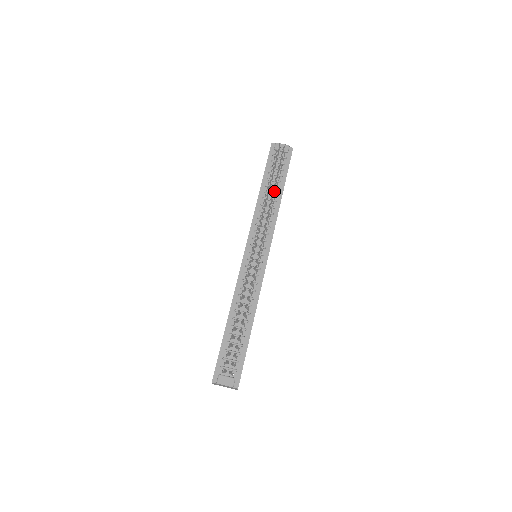
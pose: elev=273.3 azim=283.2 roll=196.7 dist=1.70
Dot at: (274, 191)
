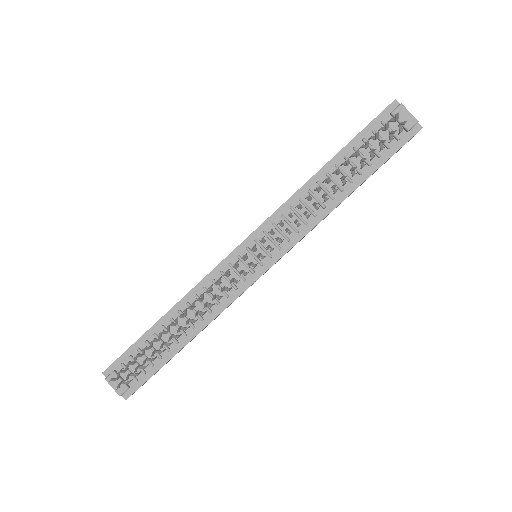
Dot at: occluded
